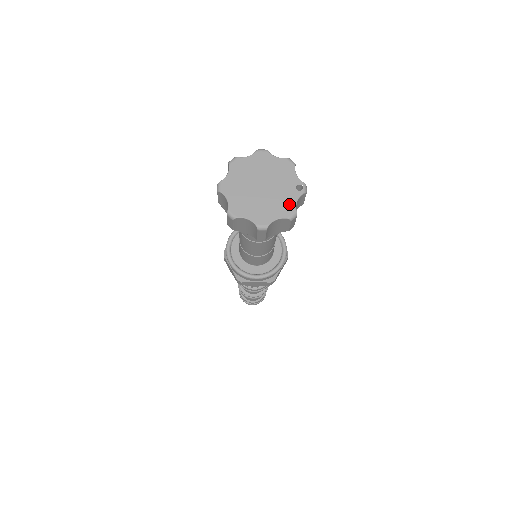
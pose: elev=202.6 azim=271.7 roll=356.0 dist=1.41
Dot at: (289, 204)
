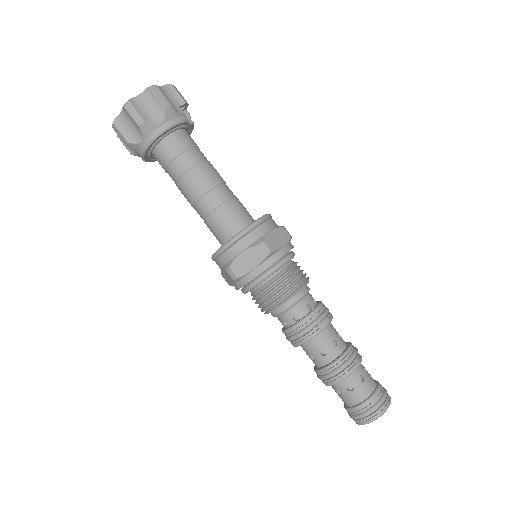
Dot at: occluded
